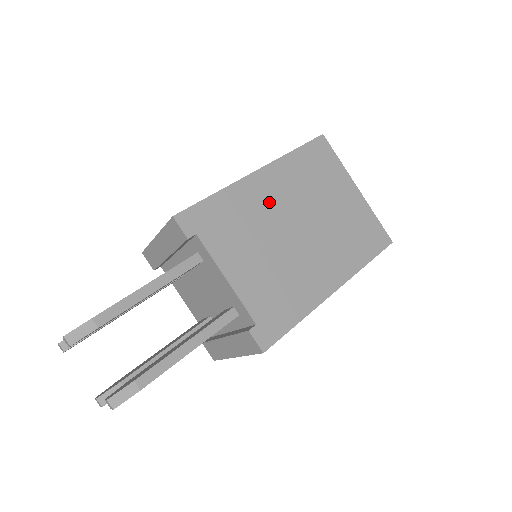
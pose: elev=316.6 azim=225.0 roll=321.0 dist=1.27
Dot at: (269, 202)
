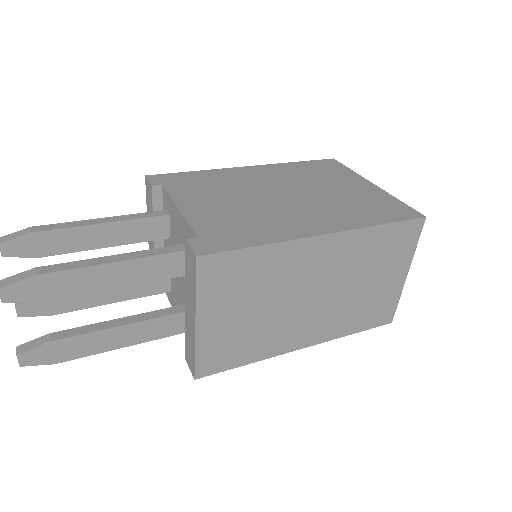
Dot at: (254, 180)
